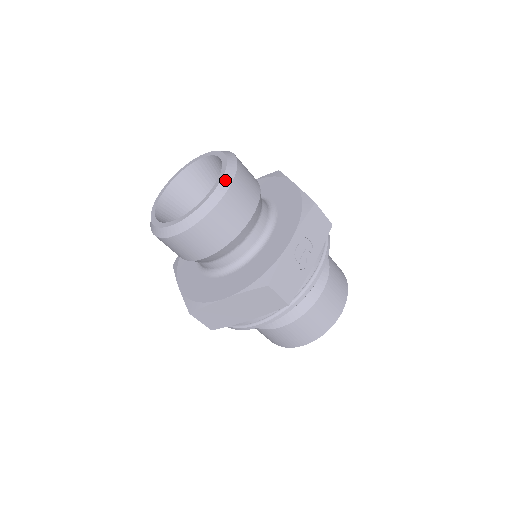
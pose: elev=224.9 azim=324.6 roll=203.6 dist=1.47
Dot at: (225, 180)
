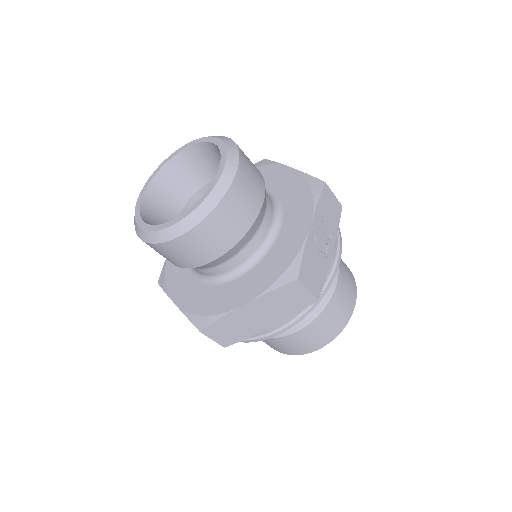
Dot at: (230, 163)
